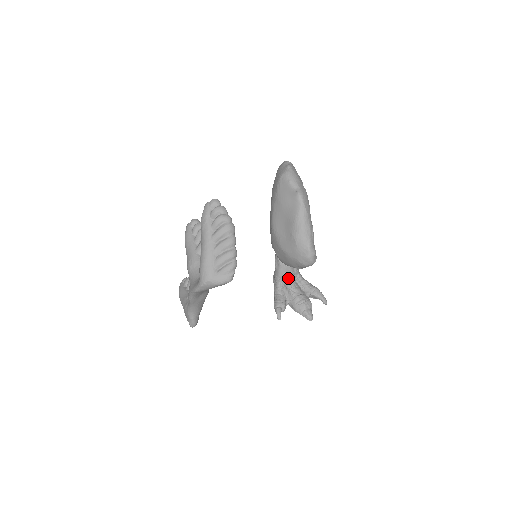
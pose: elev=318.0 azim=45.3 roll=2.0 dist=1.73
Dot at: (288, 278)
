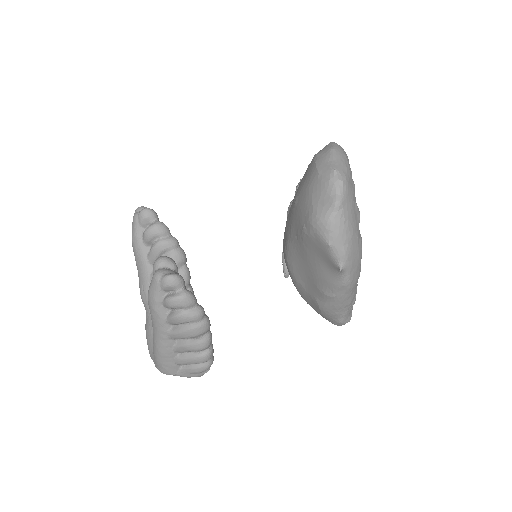
Dot at: occluded
